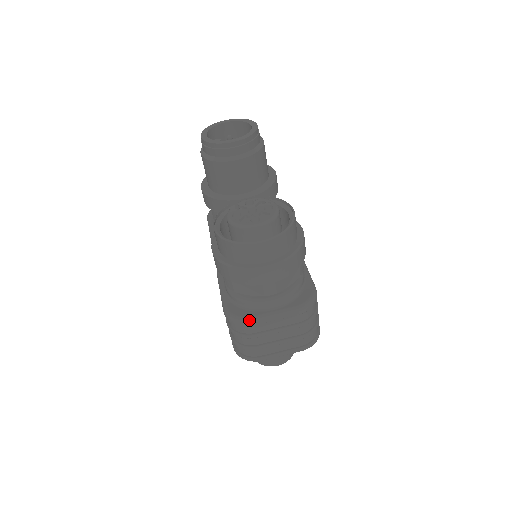
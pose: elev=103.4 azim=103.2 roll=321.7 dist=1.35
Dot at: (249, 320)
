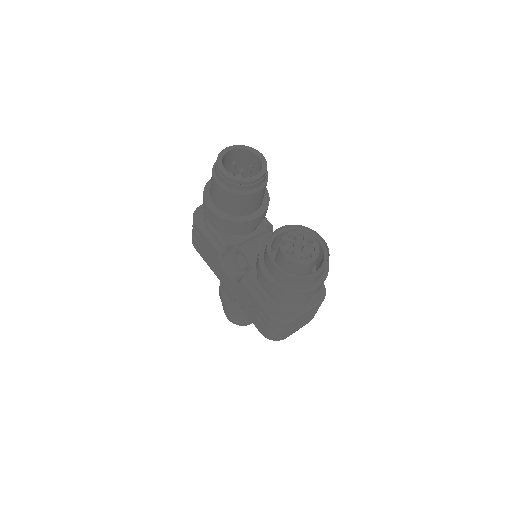
Dot at: (293, 319)
